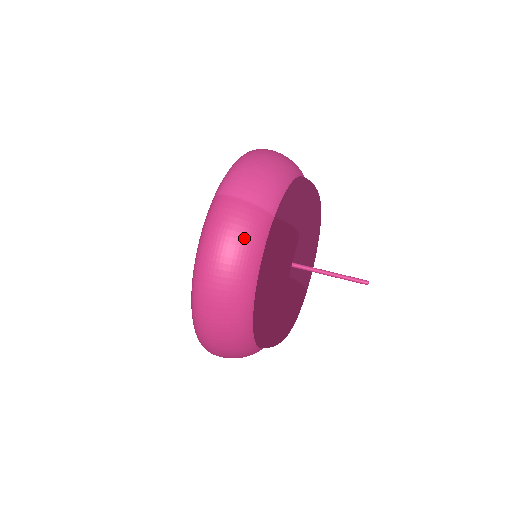
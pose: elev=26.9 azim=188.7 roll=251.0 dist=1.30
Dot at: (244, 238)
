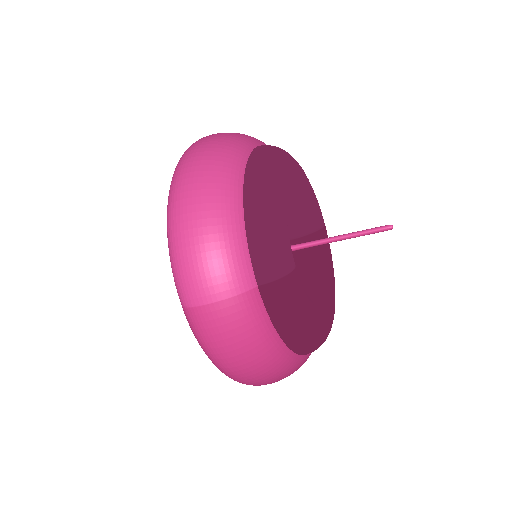
Dot at: (246, 336)
